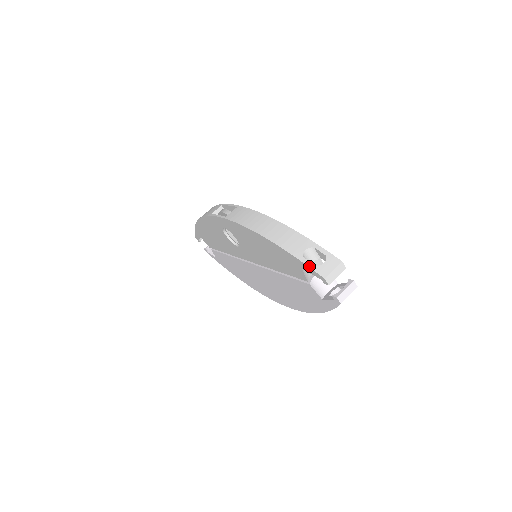
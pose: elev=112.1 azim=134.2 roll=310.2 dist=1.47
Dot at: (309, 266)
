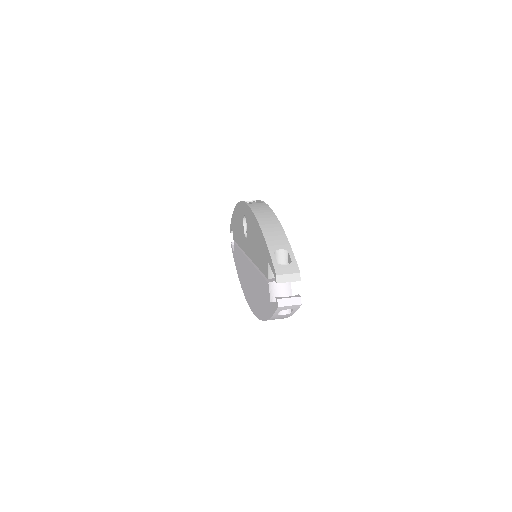
Dot at: (273, 260)
